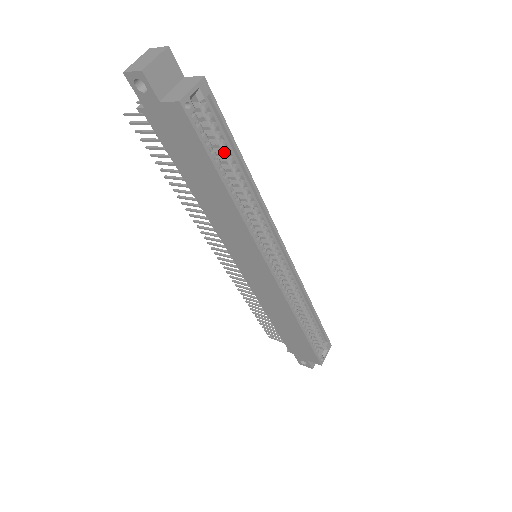
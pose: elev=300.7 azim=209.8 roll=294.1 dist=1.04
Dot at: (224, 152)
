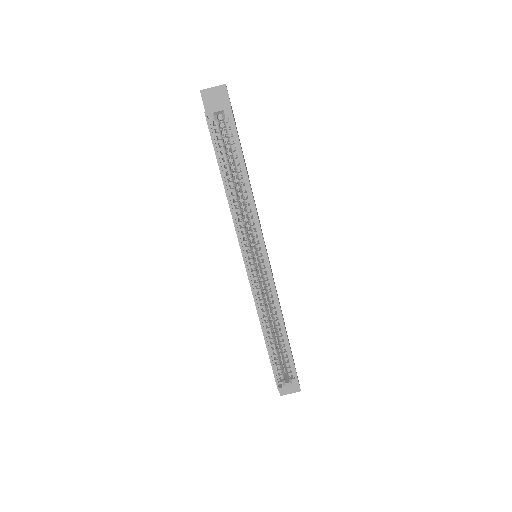
Dot at: (234, 159)
